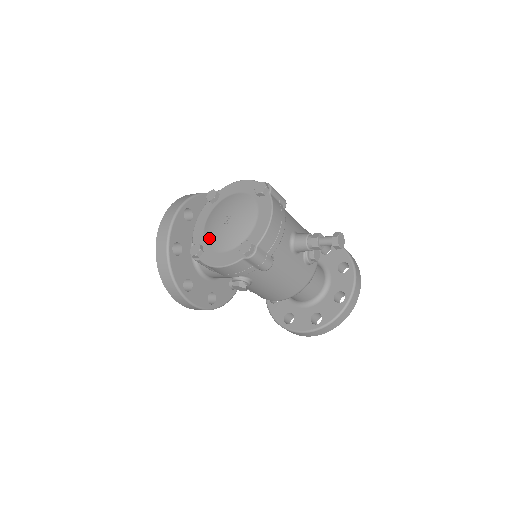
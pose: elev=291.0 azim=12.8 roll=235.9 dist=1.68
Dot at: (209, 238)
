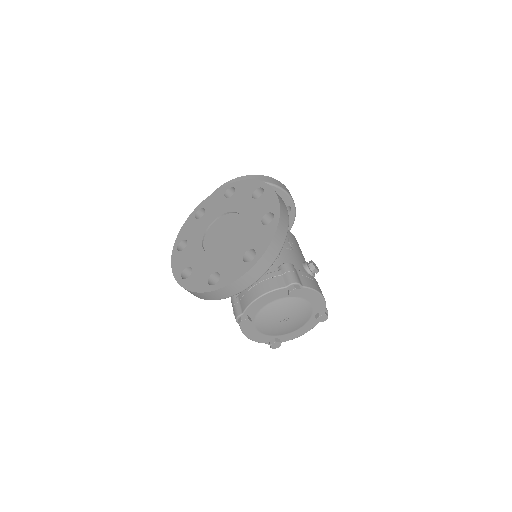
Dot at: (261, 319)
